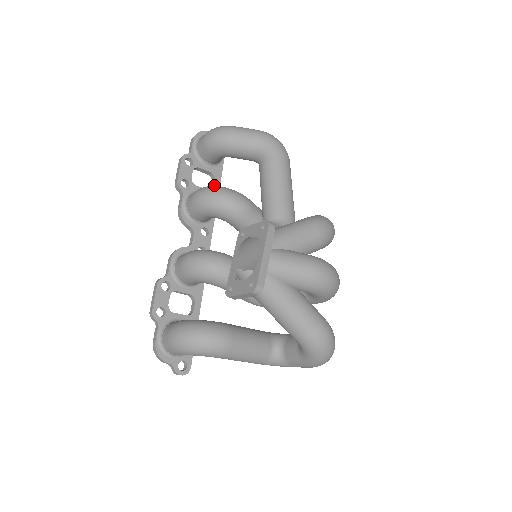
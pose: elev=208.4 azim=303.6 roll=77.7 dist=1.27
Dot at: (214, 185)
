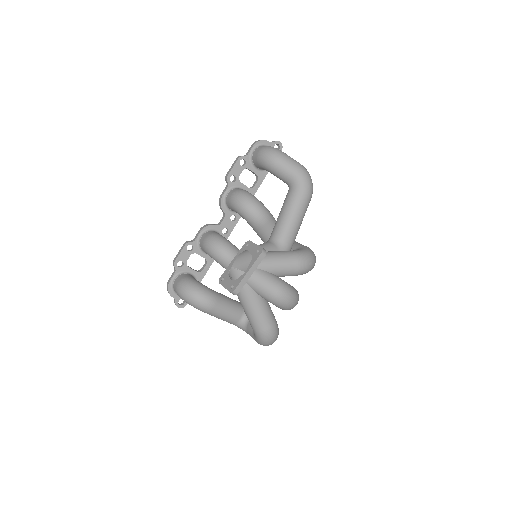
Dot at: (255, 185)
